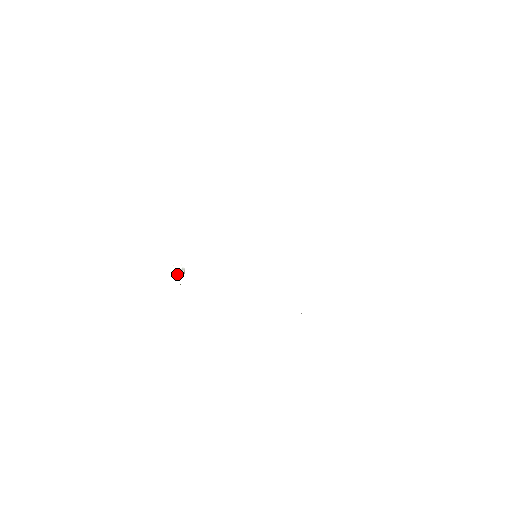
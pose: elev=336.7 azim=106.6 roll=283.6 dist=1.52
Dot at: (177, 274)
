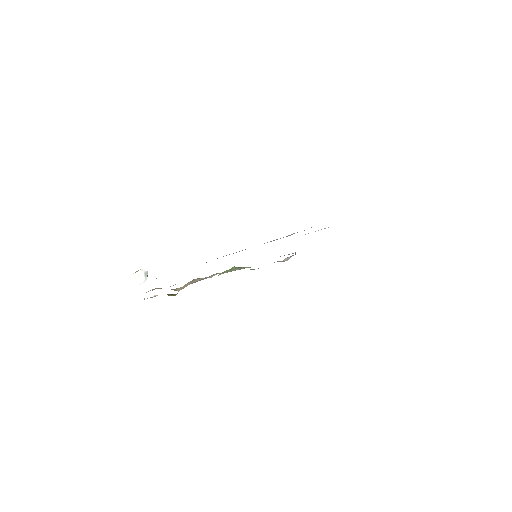
Dot at: (143, 280)
